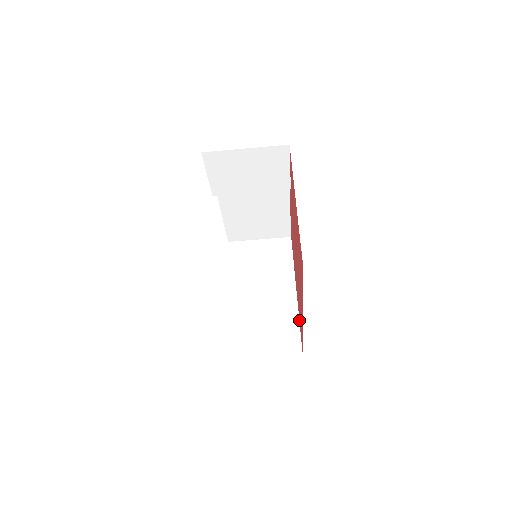
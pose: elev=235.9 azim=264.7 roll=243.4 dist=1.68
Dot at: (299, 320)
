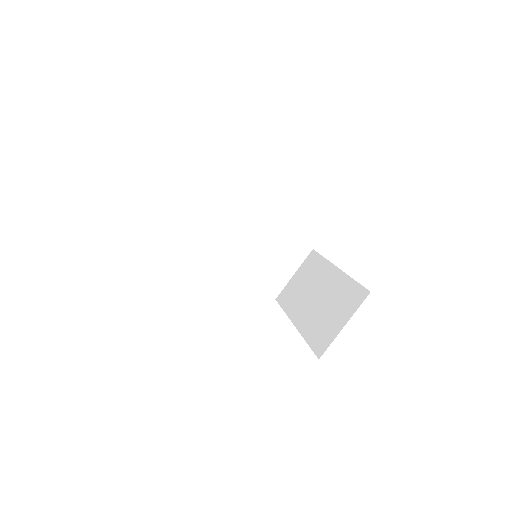
Dot at: (349, 277)
